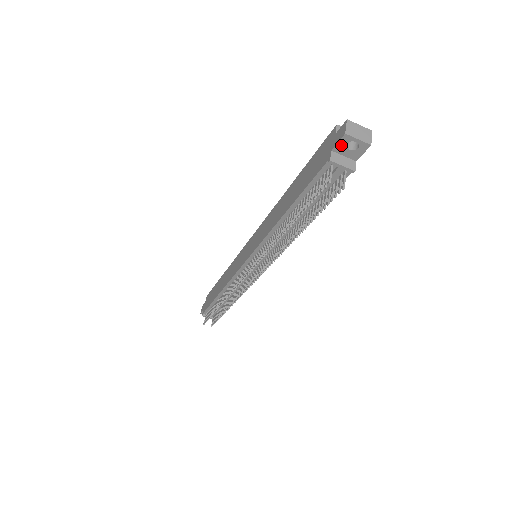
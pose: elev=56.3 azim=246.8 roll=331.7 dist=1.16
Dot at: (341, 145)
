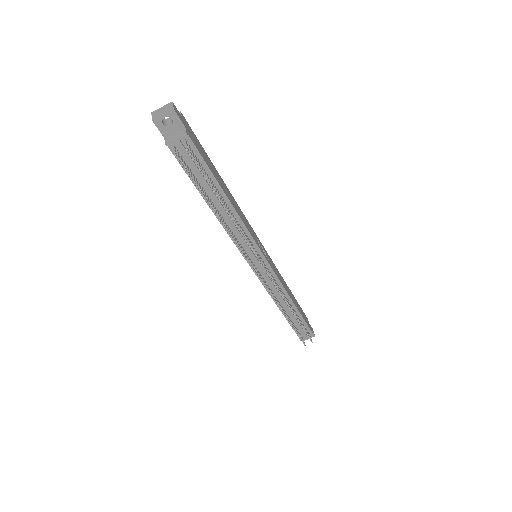
Dot at: (162, 129)
